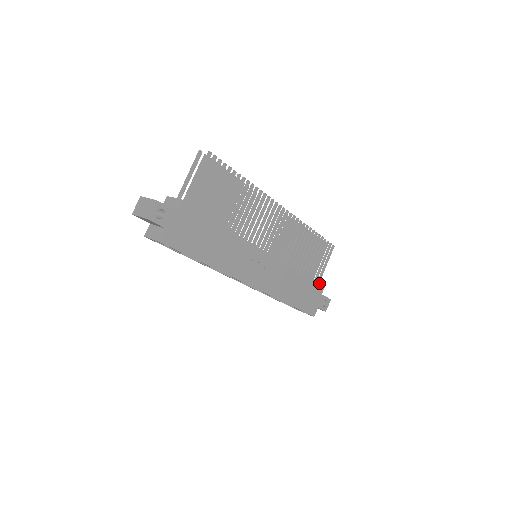
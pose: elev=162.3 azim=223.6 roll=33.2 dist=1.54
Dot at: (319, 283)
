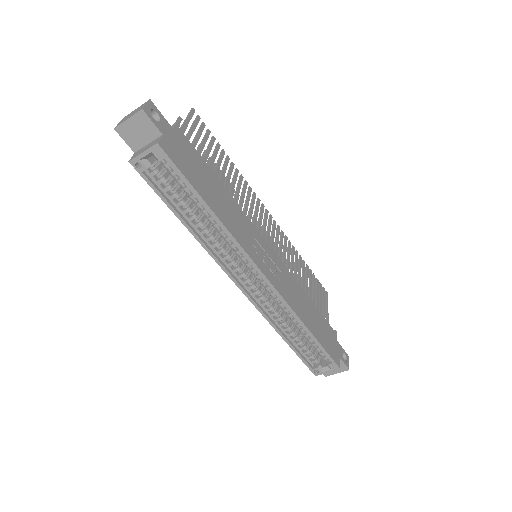
Dot at: occluded
